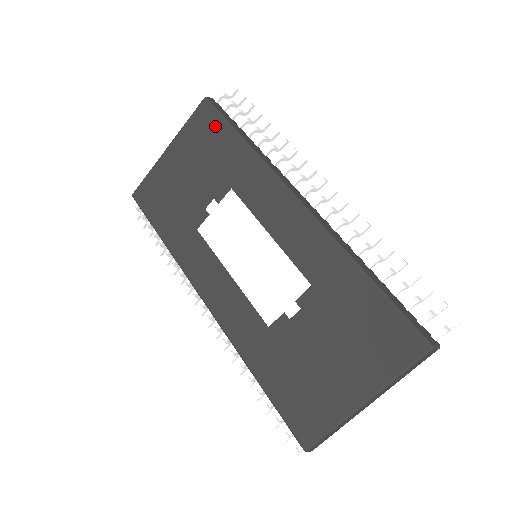
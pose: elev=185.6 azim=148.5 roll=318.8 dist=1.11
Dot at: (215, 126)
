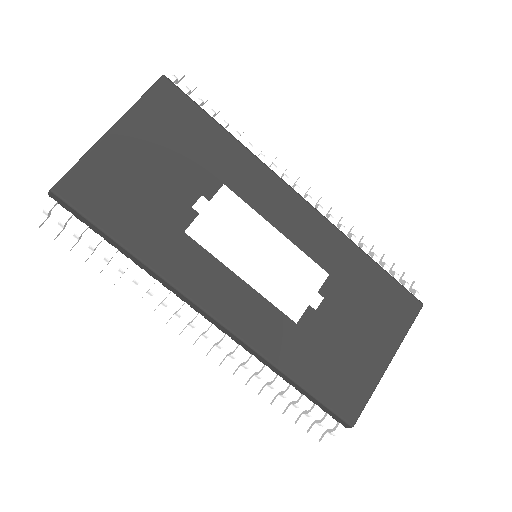
Dot at: (187, 112)
